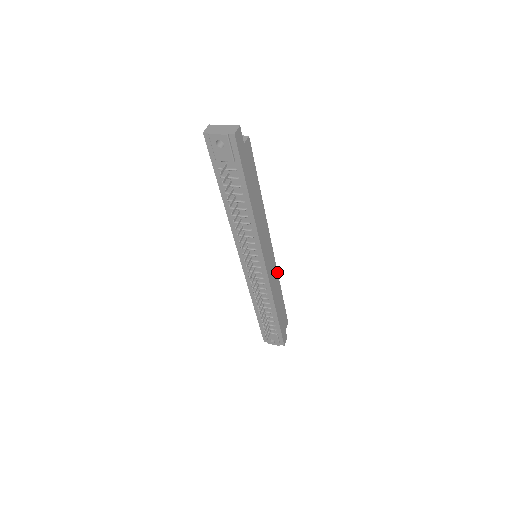
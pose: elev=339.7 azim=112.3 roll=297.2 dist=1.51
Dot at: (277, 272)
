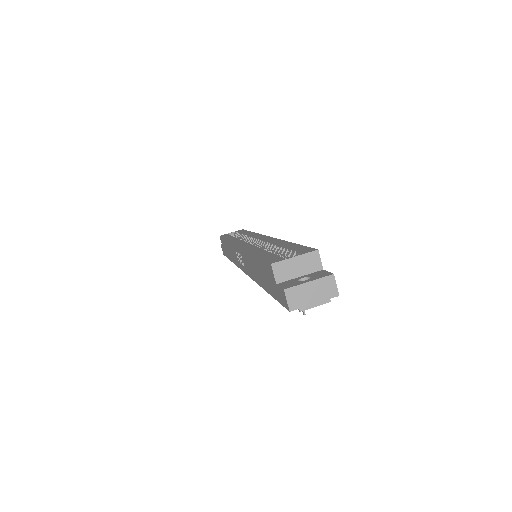
Dot at: occluded
